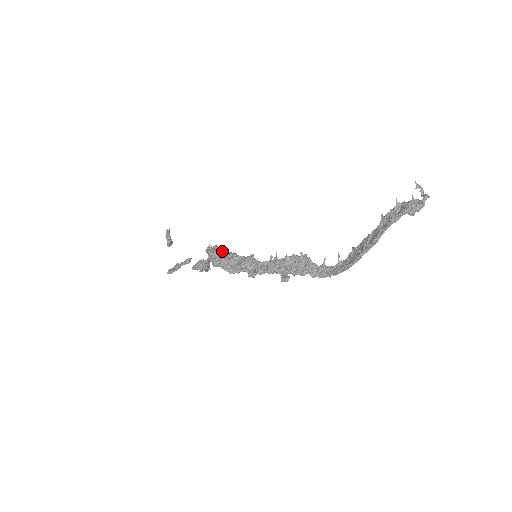
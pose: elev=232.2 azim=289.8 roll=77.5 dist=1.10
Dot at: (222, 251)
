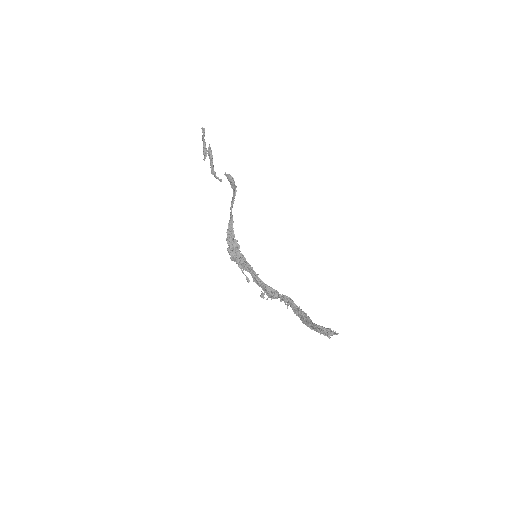
Dot at: (235, 246)
